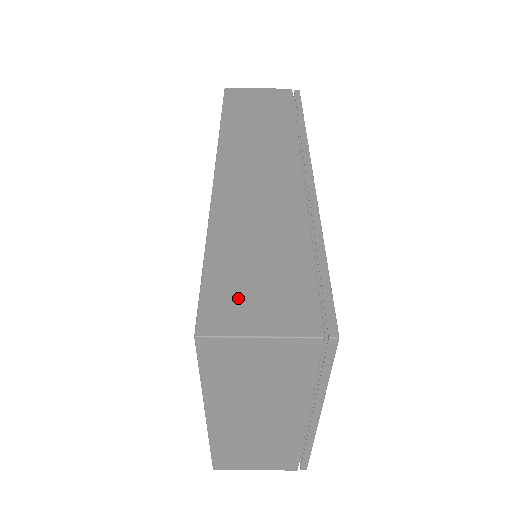
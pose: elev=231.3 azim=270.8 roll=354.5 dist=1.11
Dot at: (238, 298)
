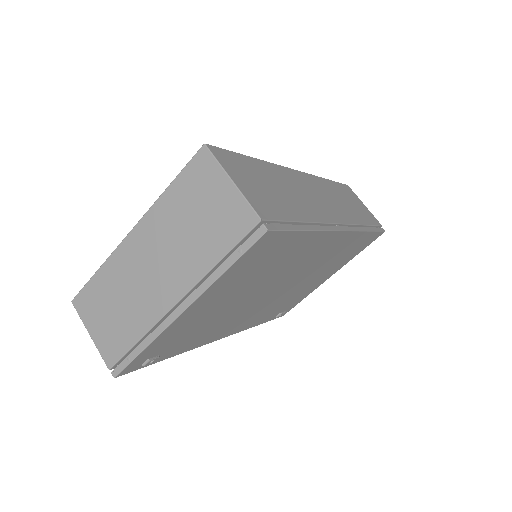
Dot at: (243, 171)
